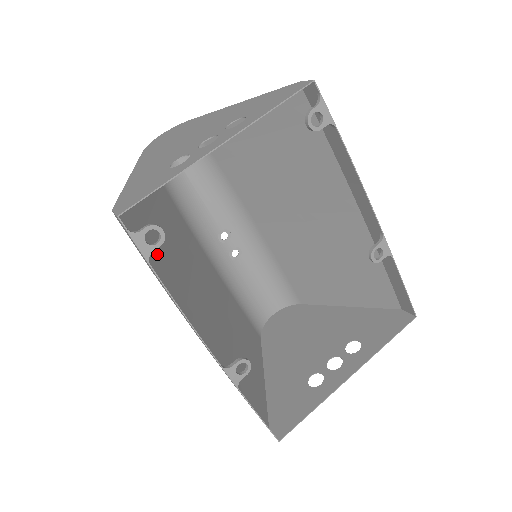
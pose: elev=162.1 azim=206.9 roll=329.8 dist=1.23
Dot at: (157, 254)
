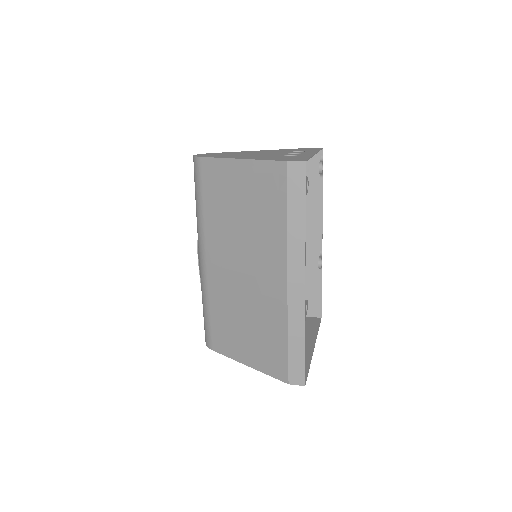
Dot at: (269, 211)
